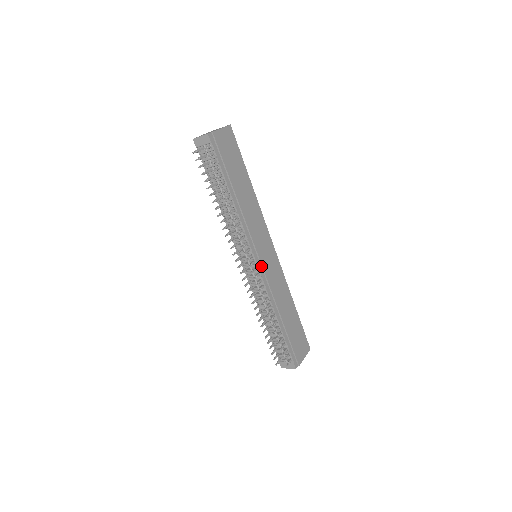
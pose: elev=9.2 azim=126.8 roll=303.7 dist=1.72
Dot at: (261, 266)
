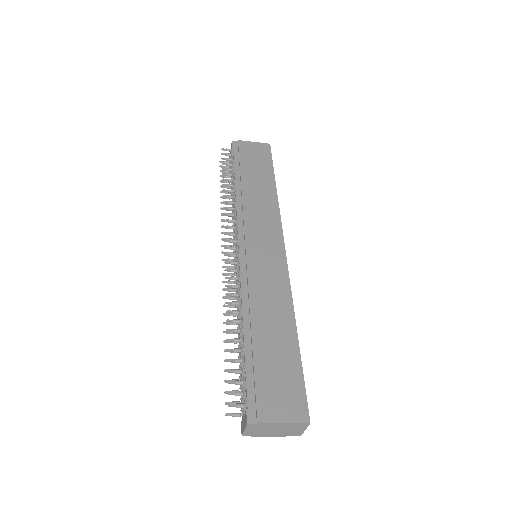
Dot at: (245, 254)
